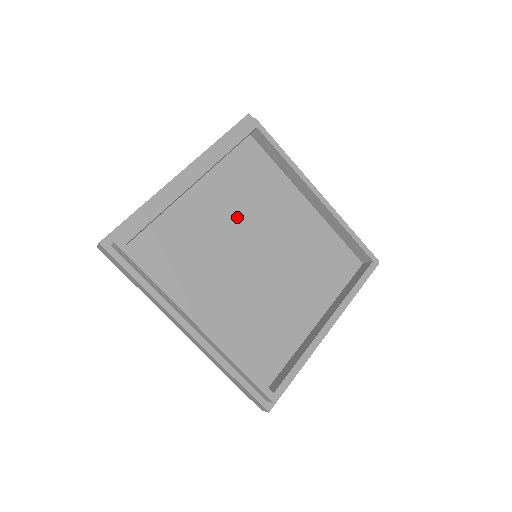
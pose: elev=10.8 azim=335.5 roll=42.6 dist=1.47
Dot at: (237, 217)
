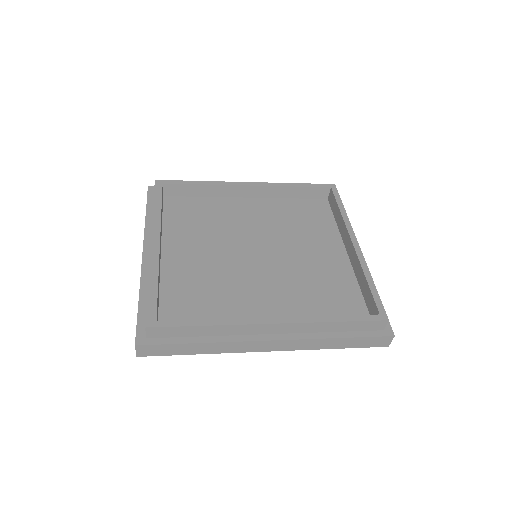
Dot at: (214, 245)
